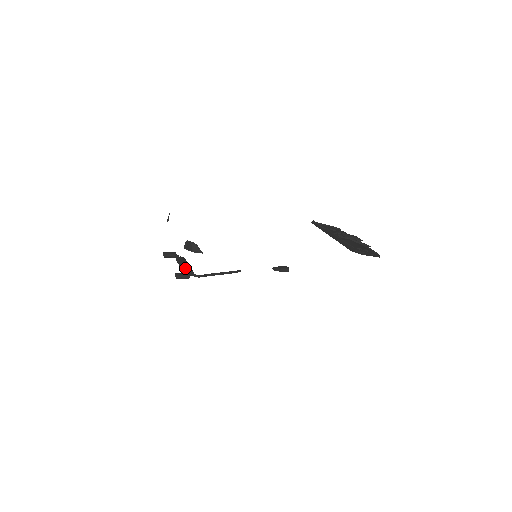
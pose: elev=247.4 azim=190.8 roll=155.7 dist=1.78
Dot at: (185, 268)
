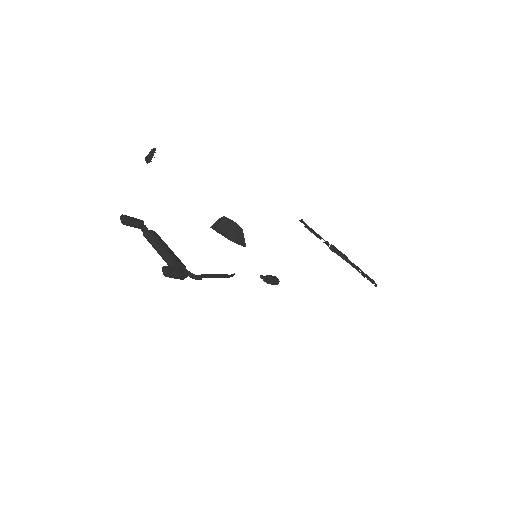
Dot at: (172, 256)
